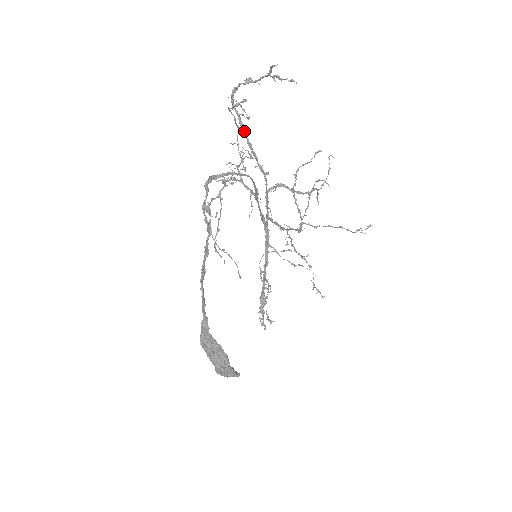
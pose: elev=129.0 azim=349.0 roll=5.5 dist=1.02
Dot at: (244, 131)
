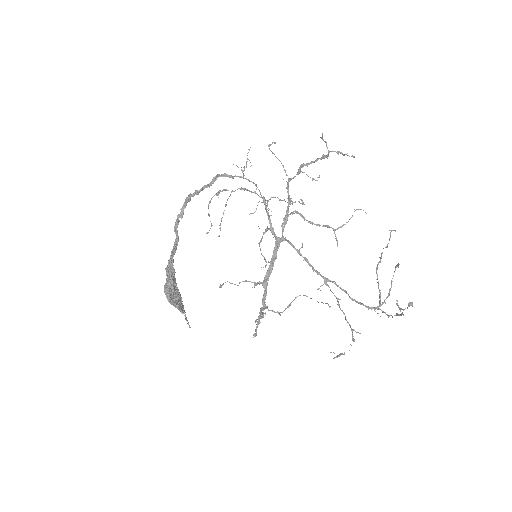
Dot at: occluded
